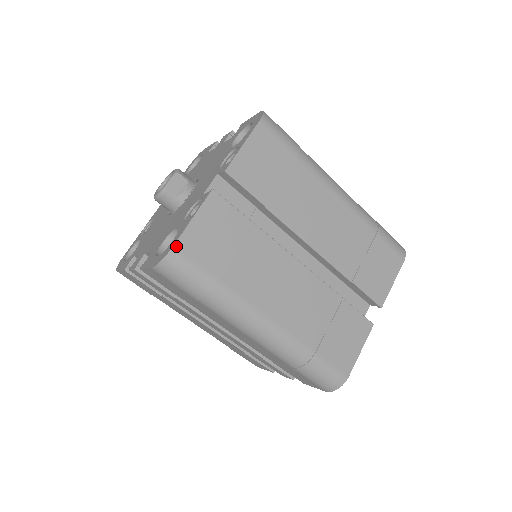
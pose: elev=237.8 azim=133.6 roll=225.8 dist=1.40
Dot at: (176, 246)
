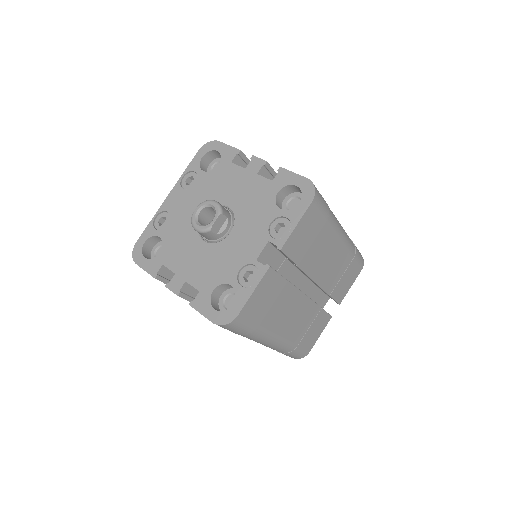
Dot at: (239, 315)
